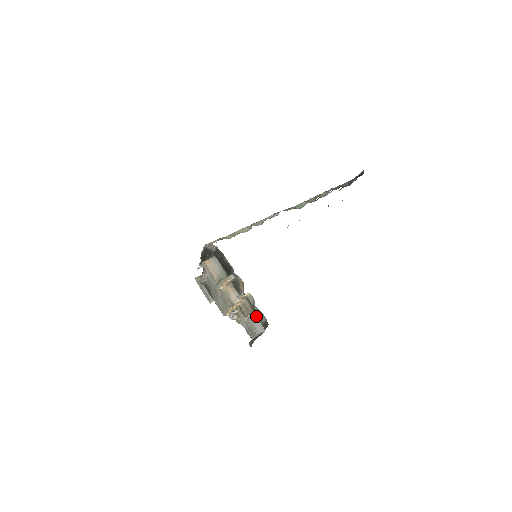
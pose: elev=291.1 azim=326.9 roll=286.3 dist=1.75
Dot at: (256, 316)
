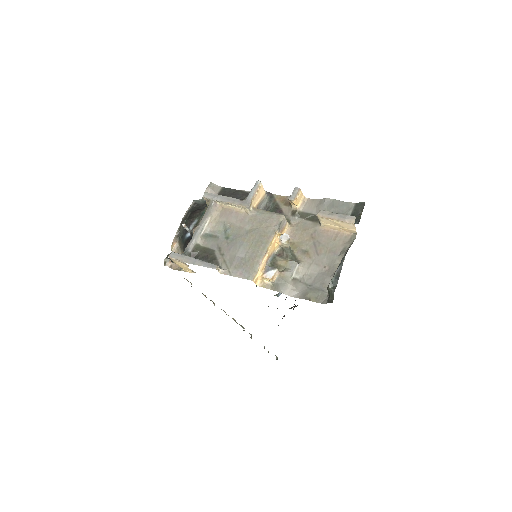
Dot at: occluded
